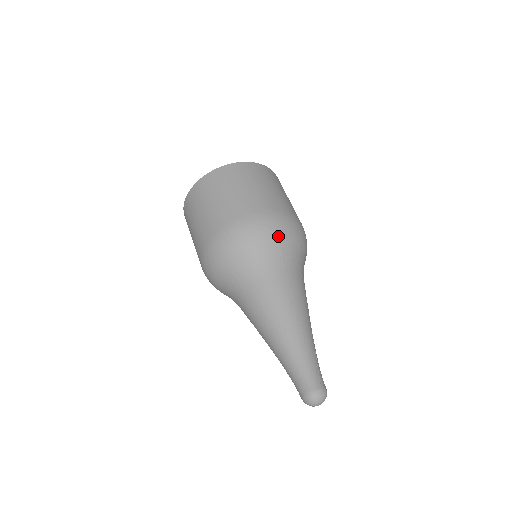
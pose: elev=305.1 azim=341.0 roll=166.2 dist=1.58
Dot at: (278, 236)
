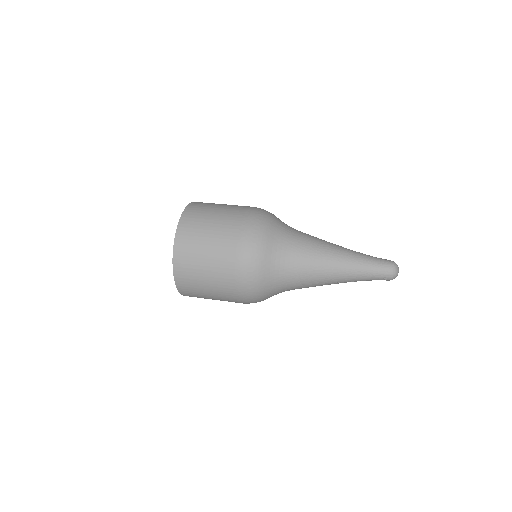
Dot at: (269, 220)
